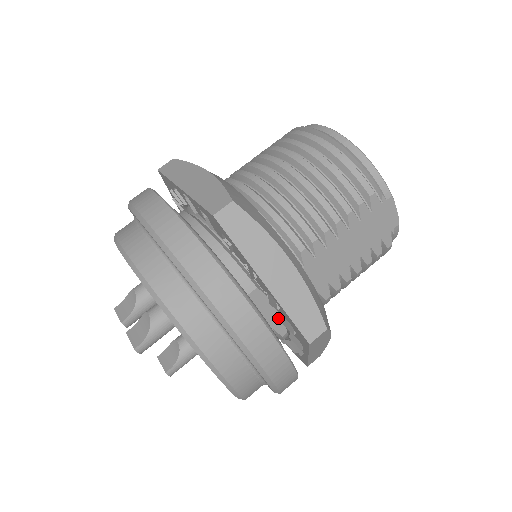
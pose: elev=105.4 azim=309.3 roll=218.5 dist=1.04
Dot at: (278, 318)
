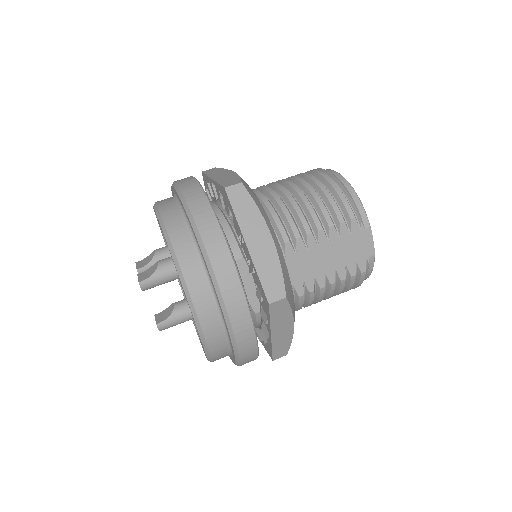
Dot at: (255, 294)
